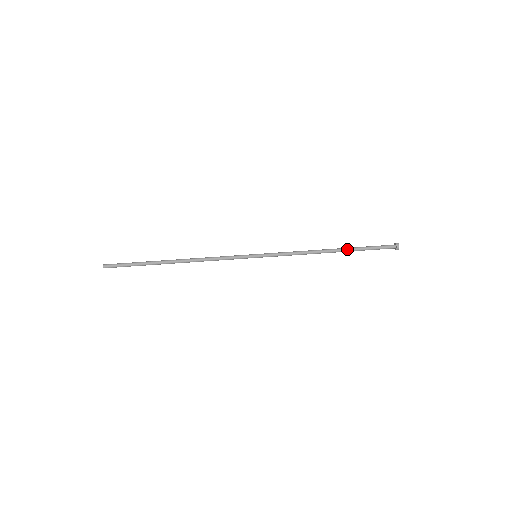
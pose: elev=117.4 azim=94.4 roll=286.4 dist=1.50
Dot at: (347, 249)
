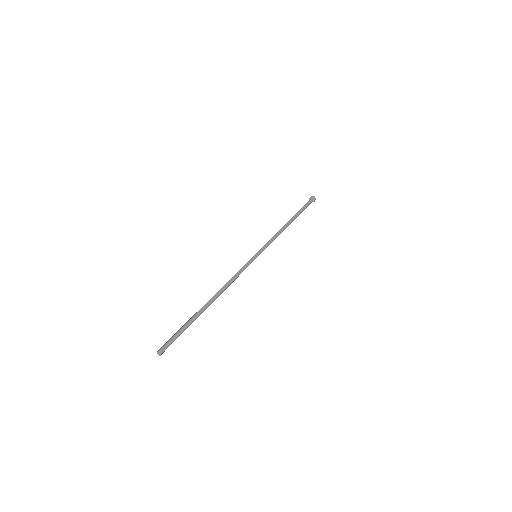
Dot at: (296, 216)
